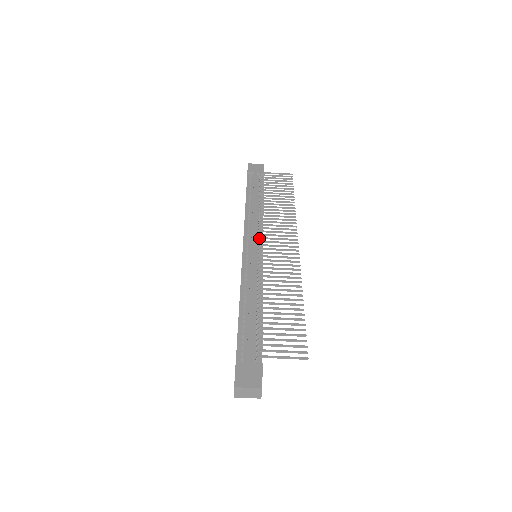
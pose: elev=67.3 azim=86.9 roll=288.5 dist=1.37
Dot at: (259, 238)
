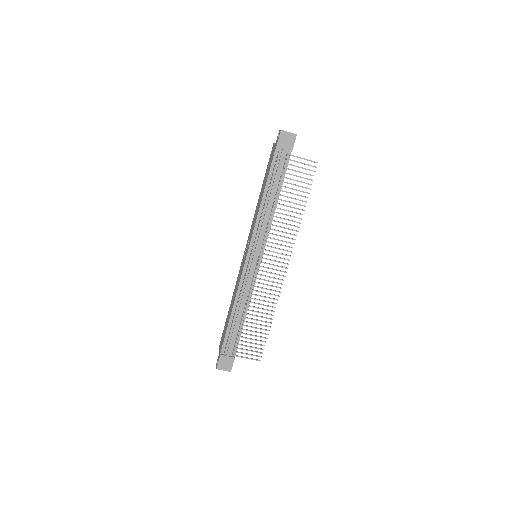
Dot at: (261, 253)
